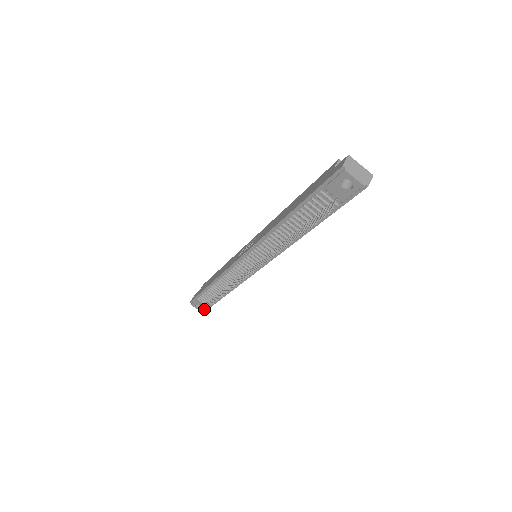
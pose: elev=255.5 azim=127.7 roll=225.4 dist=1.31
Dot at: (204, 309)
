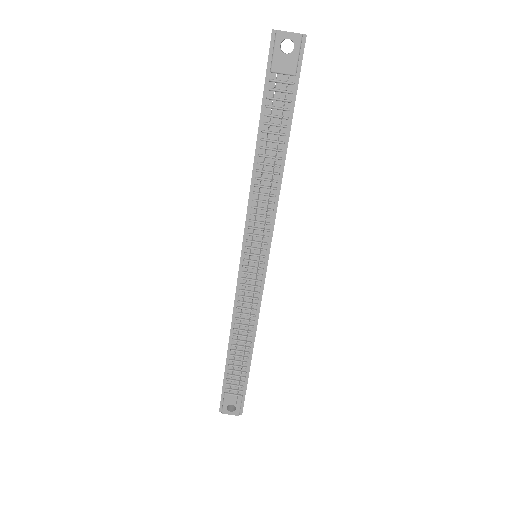
Dot at: occluded
